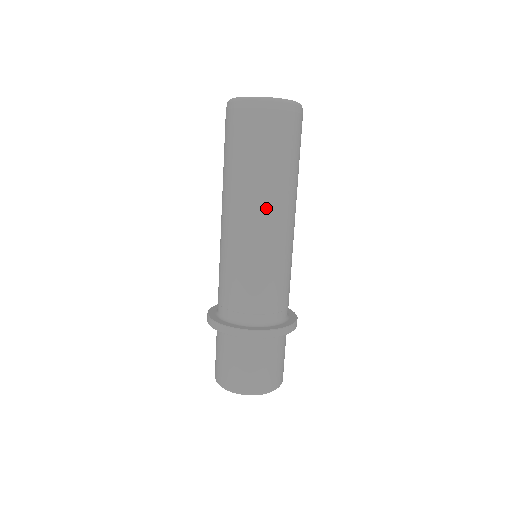
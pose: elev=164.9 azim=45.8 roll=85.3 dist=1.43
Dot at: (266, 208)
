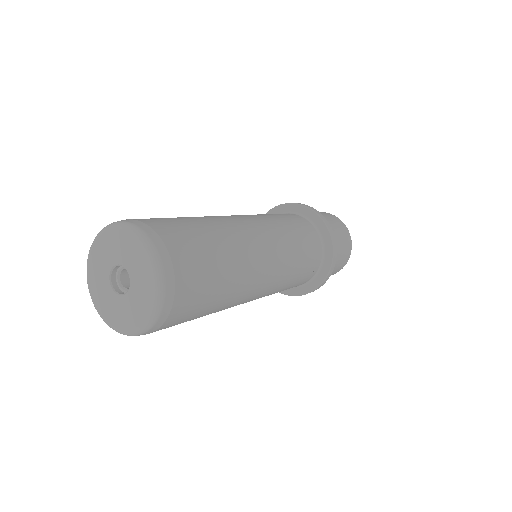
Dot at: occluded
